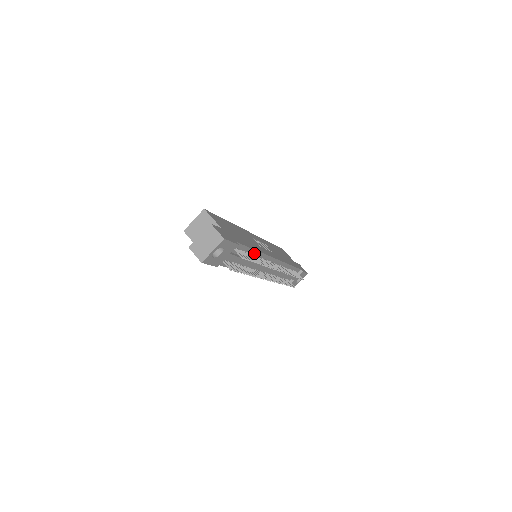
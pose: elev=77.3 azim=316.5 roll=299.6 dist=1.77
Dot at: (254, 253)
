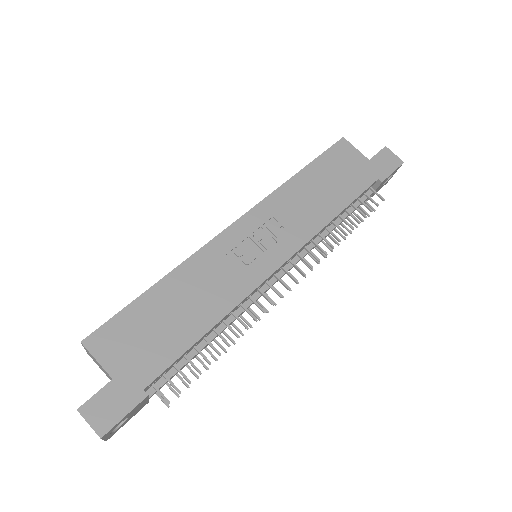
Dot at: (215, 326)
